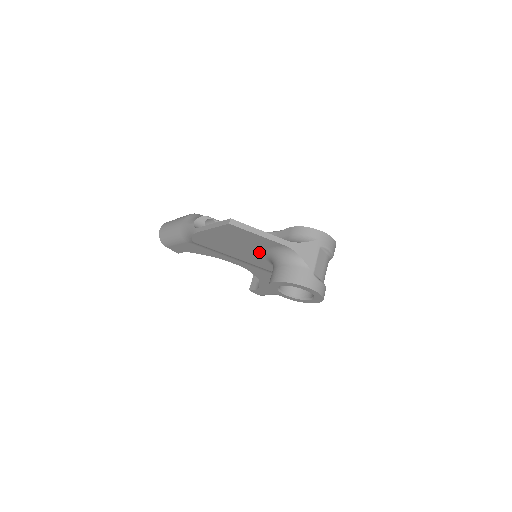
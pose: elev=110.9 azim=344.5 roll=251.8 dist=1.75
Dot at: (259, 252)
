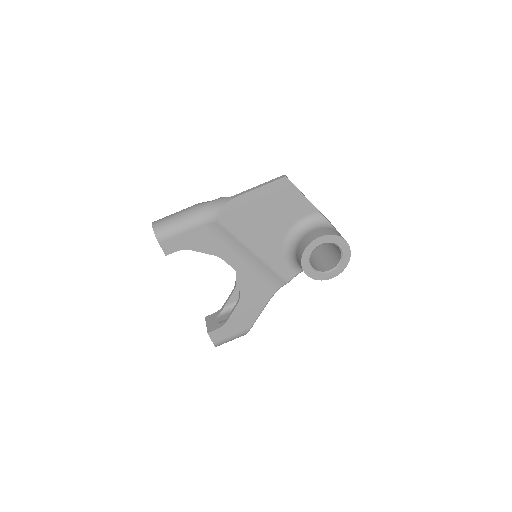
Dot at: (284, 229)
